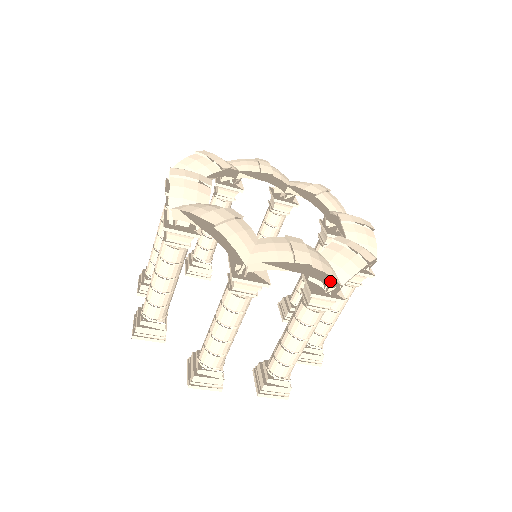
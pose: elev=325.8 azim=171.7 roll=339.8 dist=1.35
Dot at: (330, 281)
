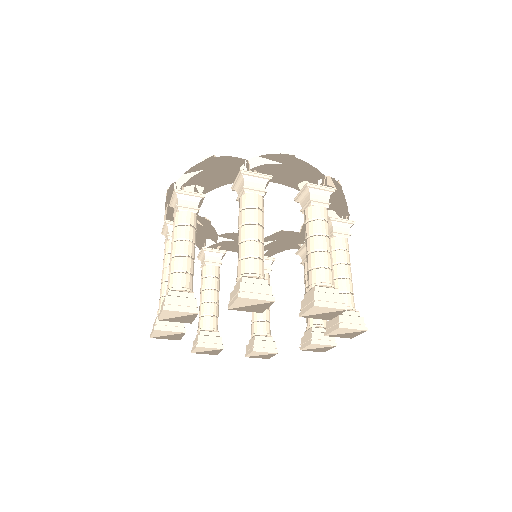
Dot at: (315, 172)
